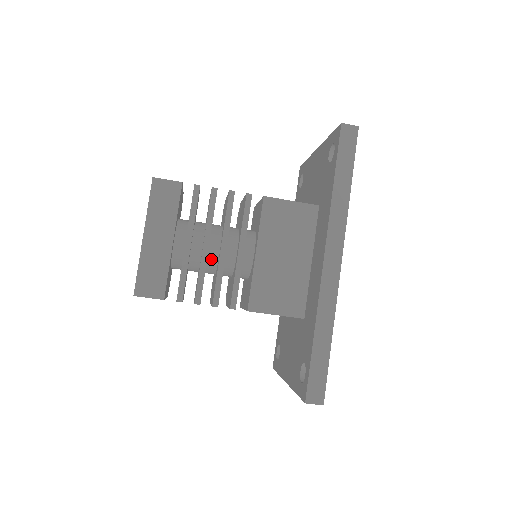
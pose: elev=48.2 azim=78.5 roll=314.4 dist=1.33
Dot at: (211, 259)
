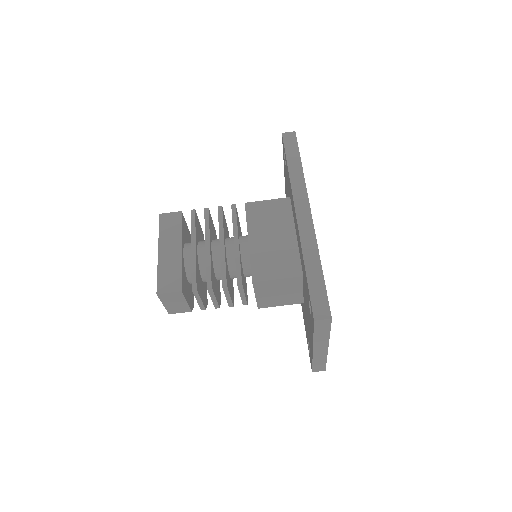
Dot at: (216, 258)
